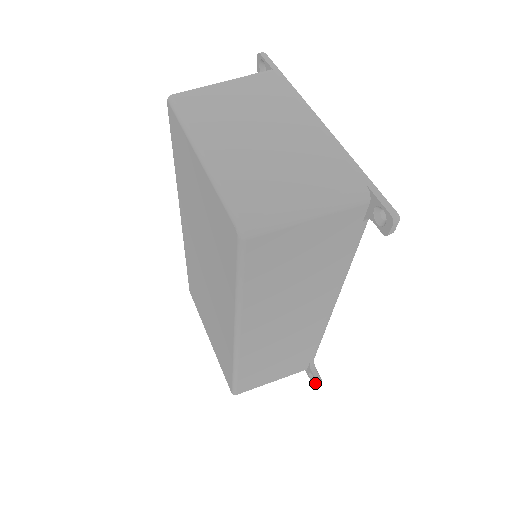
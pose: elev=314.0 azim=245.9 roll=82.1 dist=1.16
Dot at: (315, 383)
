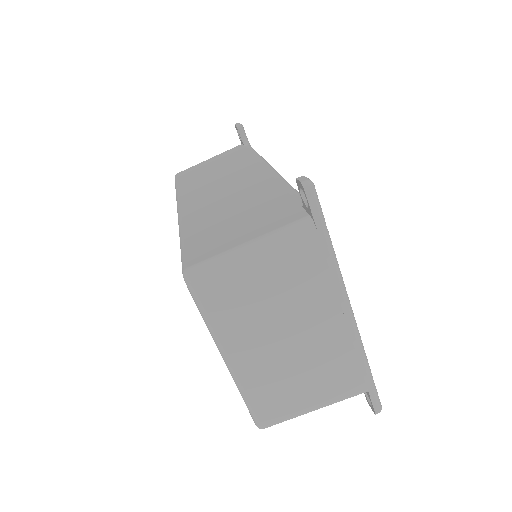
Dot at: occluded
